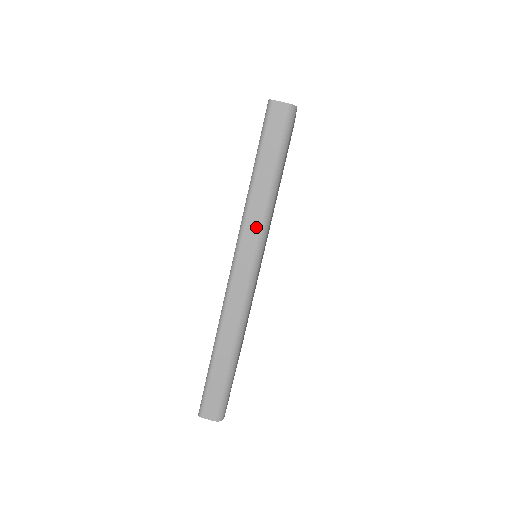
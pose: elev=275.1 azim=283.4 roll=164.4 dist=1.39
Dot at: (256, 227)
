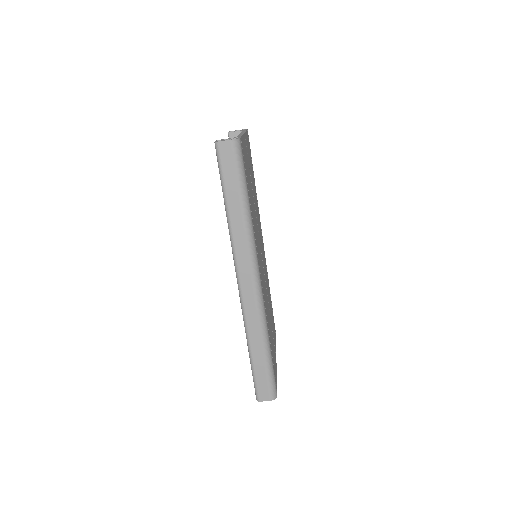
Dot at: (244, 246)
